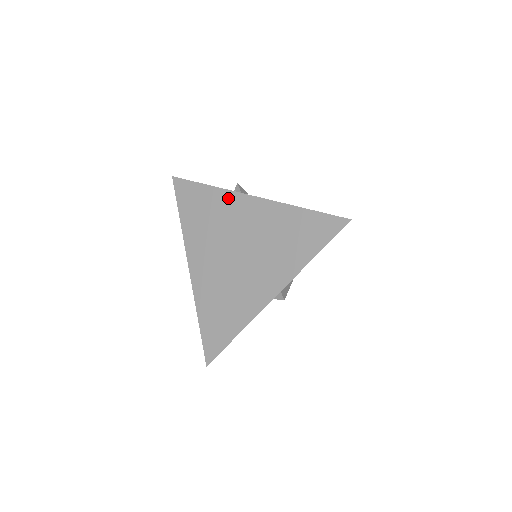
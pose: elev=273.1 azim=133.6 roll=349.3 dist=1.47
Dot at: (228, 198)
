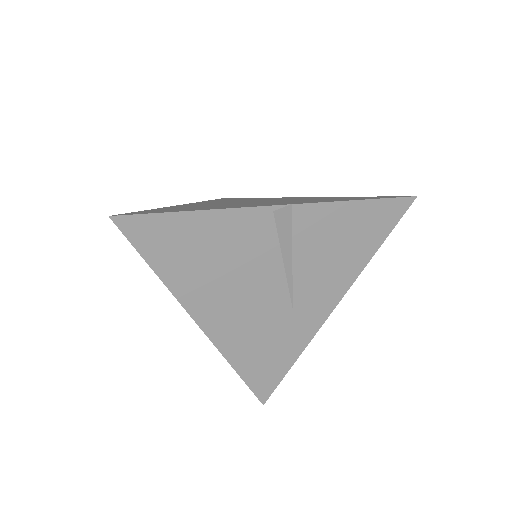
Dot at: occluded
